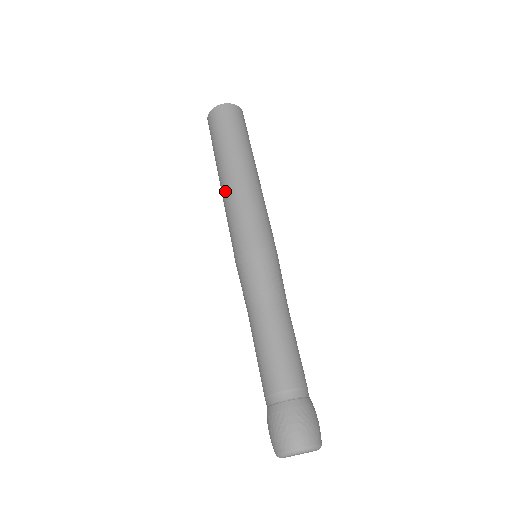
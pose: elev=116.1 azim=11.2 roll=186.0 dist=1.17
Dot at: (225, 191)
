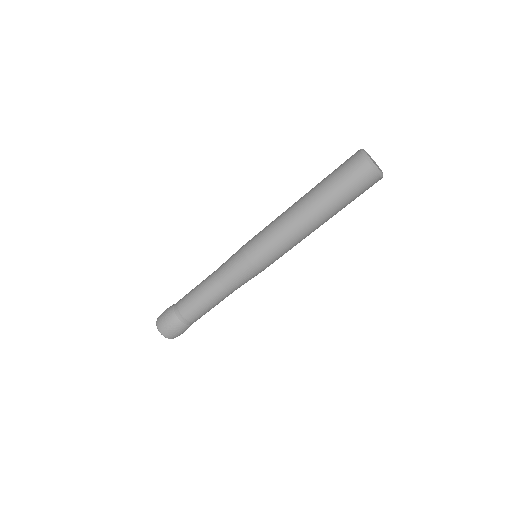
Dot at: (287, 210)
